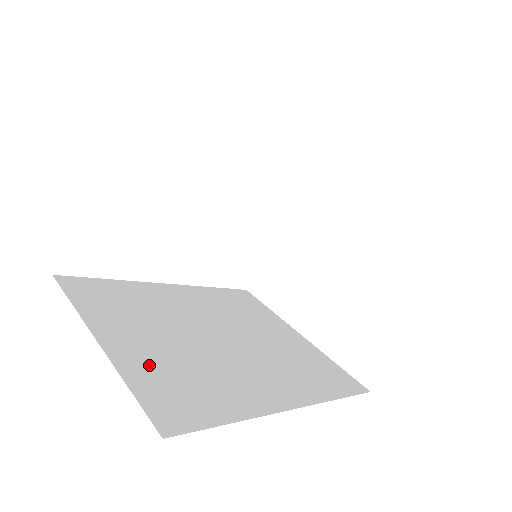
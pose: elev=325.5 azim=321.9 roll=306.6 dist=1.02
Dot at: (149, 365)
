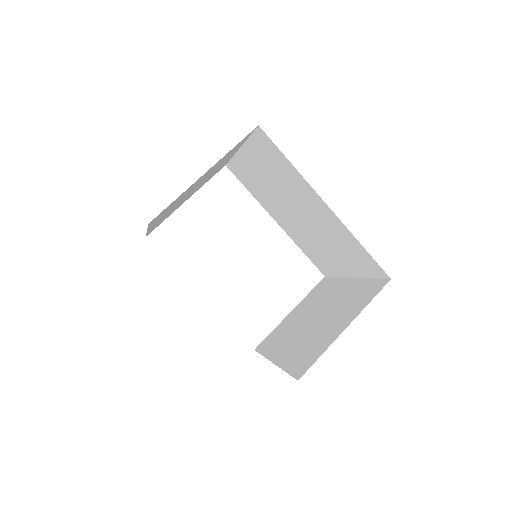
Dot at: occluded
